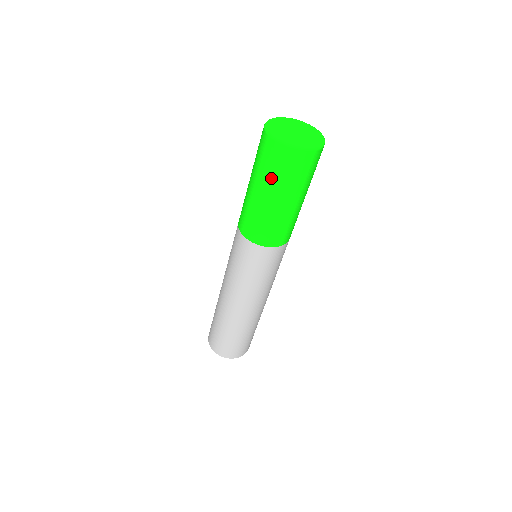
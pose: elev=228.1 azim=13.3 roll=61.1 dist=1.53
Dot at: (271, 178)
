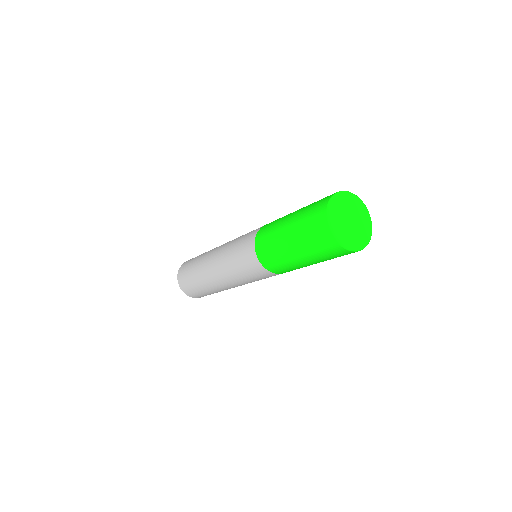
Dot at: (319, 257)
